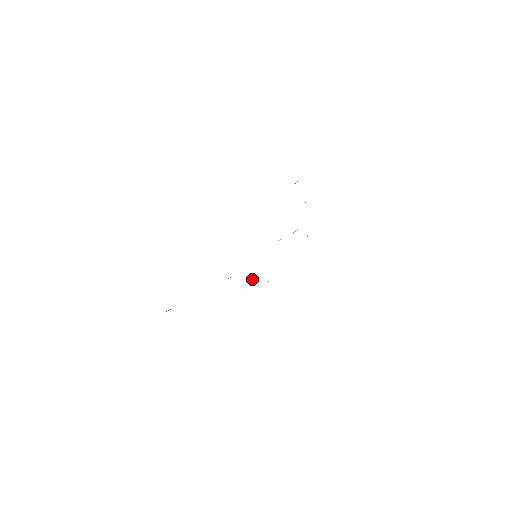
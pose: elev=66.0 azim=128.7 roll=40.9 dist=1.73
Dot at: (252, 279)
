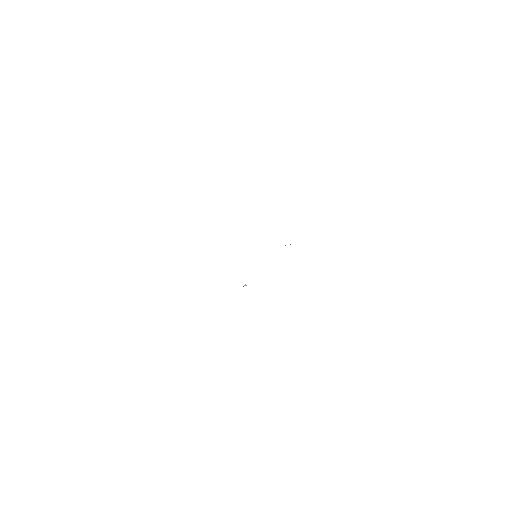
Dot at: occluded
